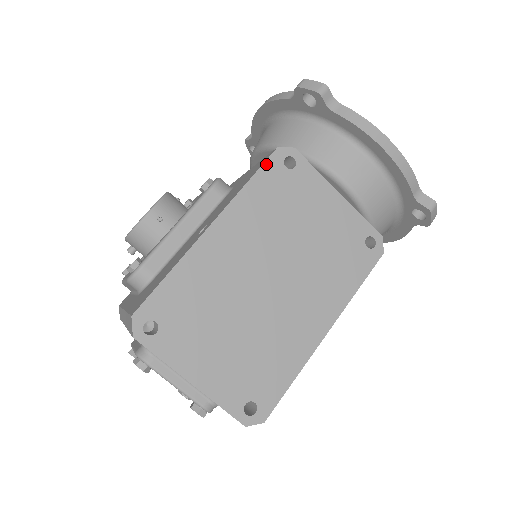
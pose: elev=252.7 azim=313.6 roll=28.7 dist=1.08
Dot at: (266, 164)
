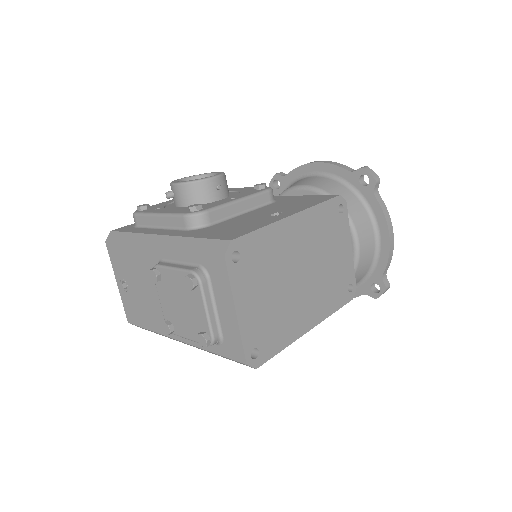
Dot at: (332, 200)
